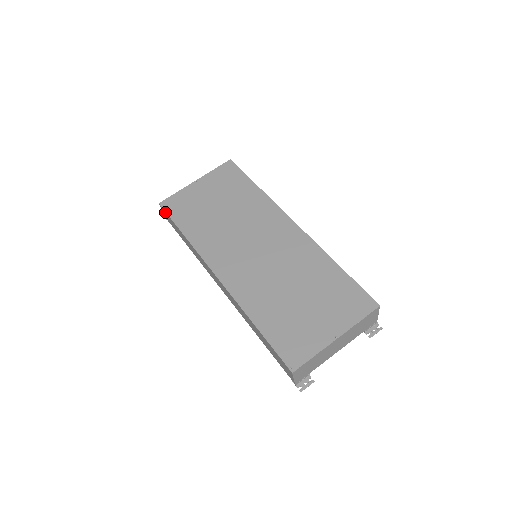
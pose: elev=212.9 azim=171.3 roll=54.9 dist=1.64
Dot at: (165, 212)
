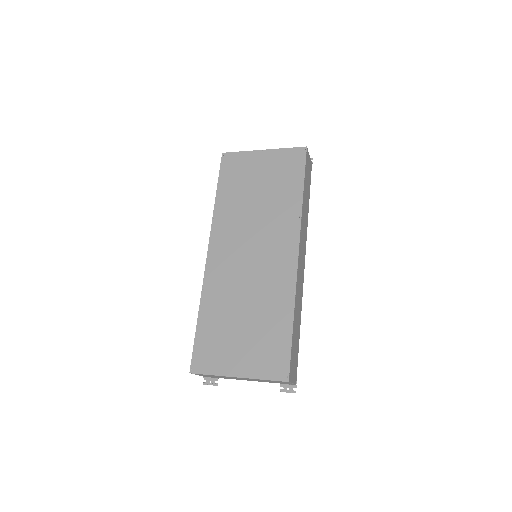
Dot at: (221, 165)
